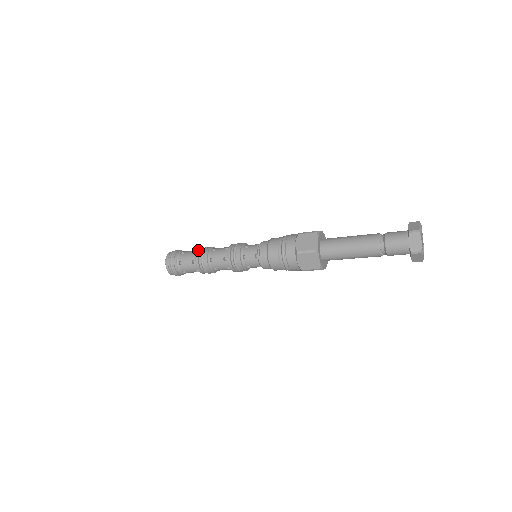
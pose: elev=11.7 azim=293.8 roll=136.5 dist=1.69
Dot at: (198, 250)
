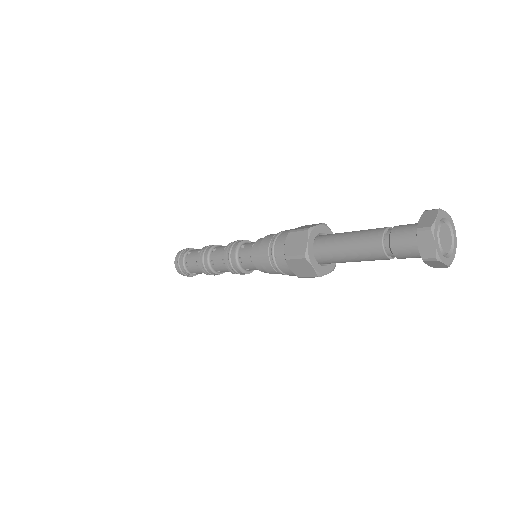
Dot at: (200, 250)
